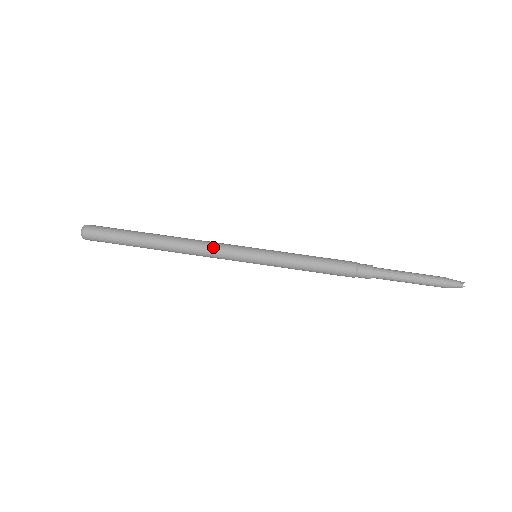
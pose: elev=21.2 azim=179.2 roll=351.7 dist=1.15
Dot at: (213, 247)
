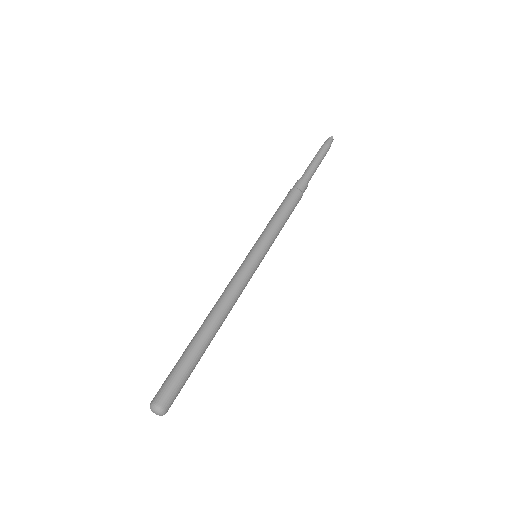
Dot at: (241, 288)
